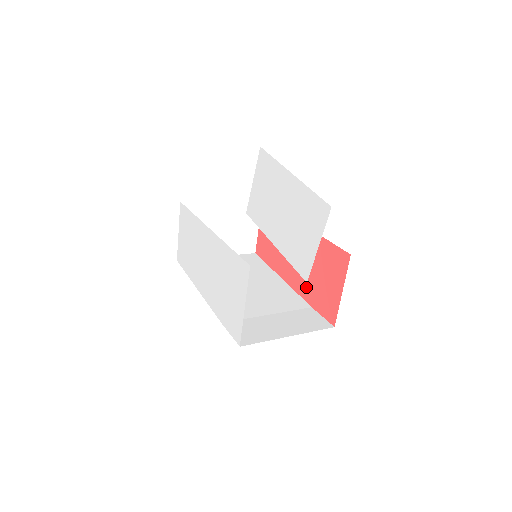
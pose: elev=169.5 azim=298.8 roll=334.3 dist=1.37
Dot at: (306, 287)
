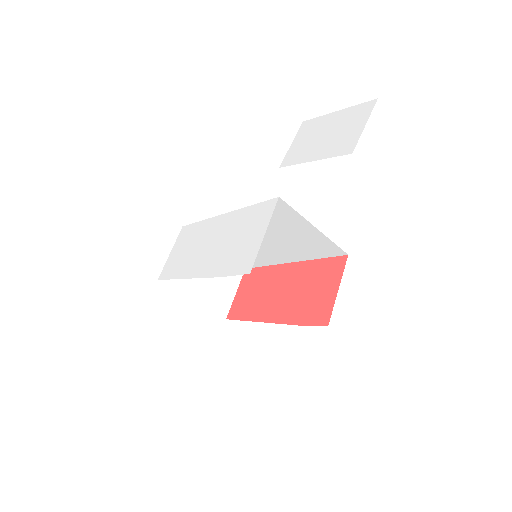
Dot at: (292, 311)
